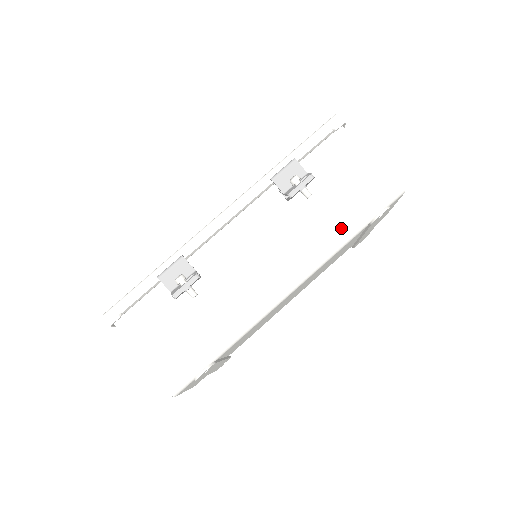
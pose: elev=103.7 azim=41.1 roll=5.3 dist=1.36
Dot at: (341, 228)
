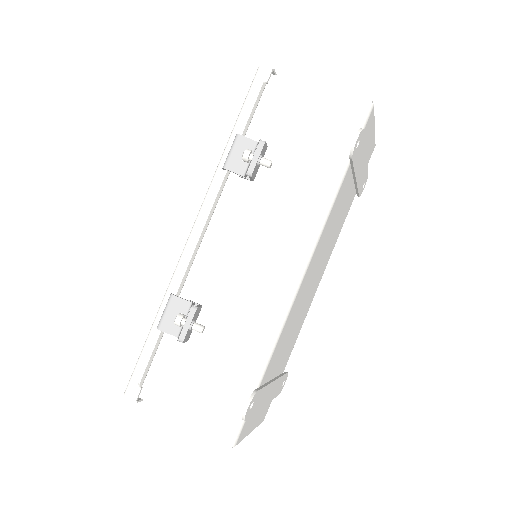
Dot at: (322, 180)
